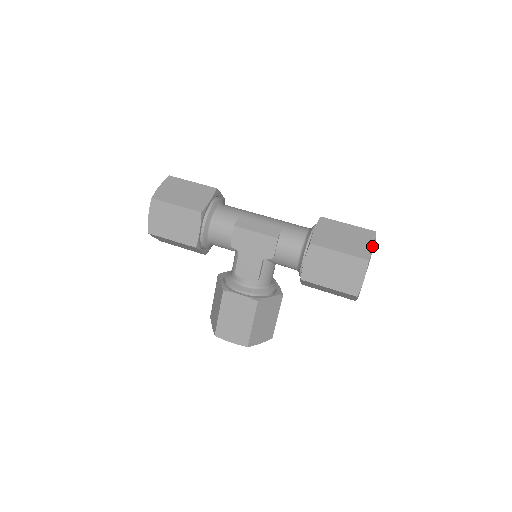
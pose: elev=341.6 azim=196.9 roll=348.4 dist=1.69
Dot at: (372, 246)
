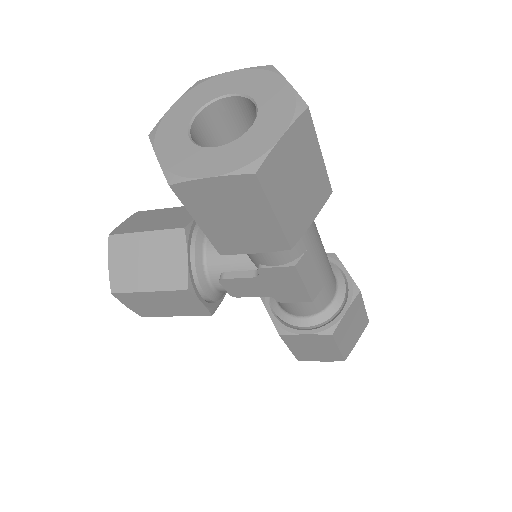
Dot at: occluded
